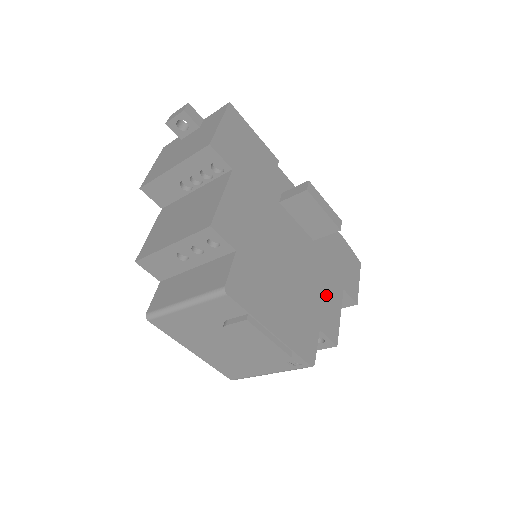
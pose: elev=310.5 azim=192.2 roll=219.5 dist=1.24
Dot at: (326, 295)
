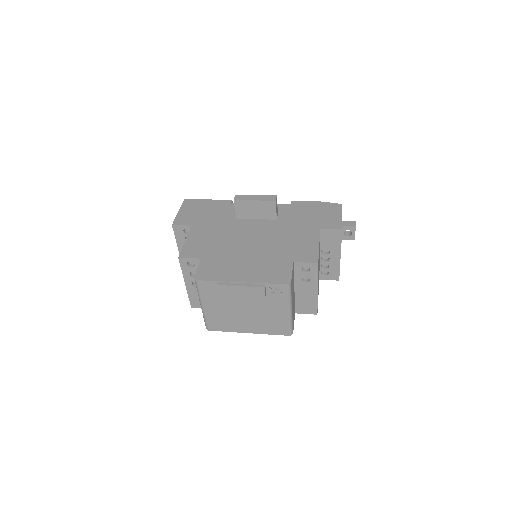
Dot at: (298, 241)
